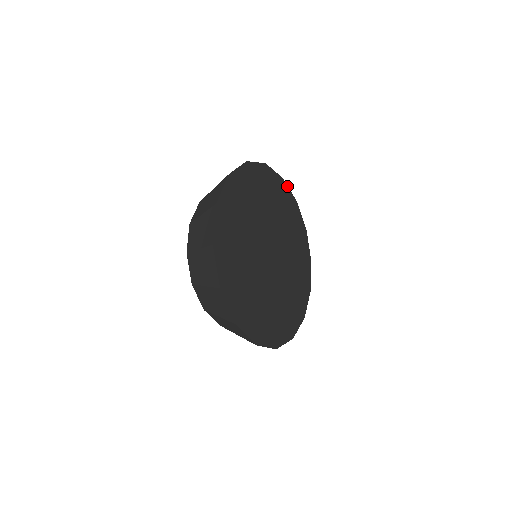
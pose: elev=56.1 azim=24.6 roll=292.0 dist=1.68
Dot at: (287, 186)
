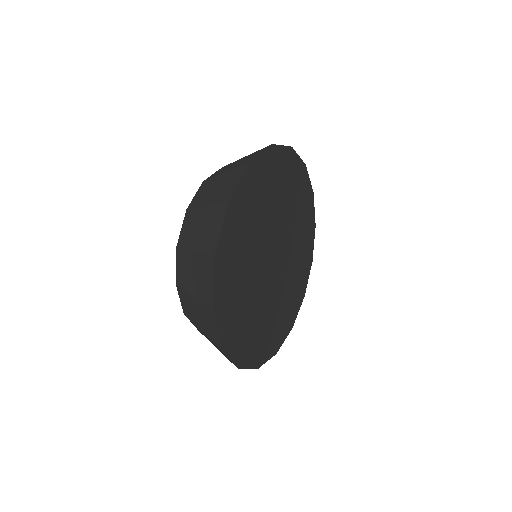
Dot at: (309, 272)
